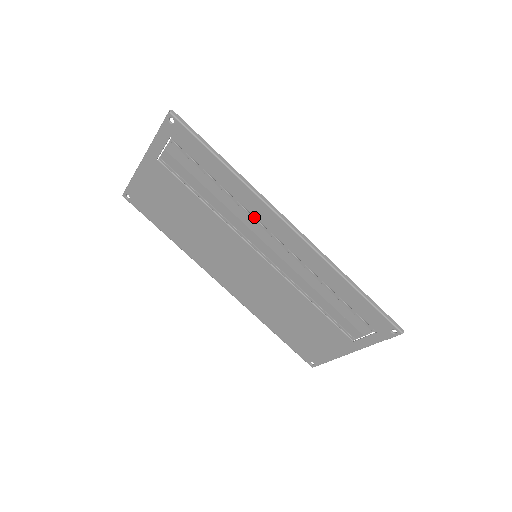
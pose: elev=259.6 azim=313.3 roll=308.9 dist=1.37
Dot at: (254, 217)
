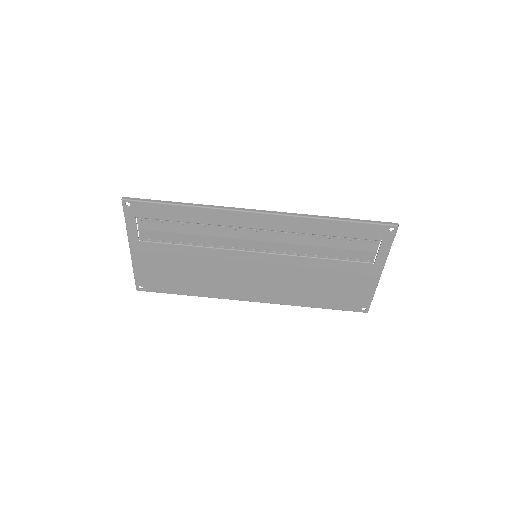
Dot at: (231, 227)
